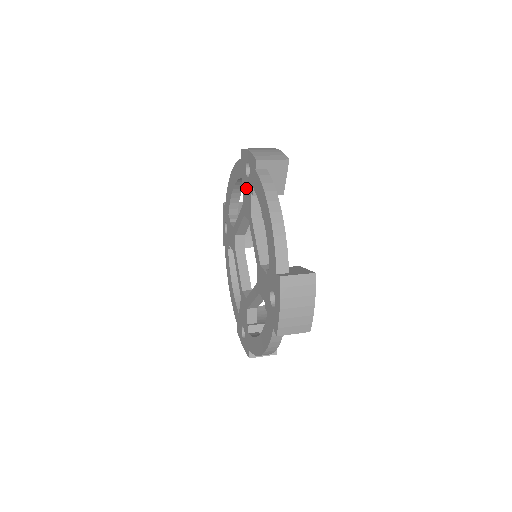
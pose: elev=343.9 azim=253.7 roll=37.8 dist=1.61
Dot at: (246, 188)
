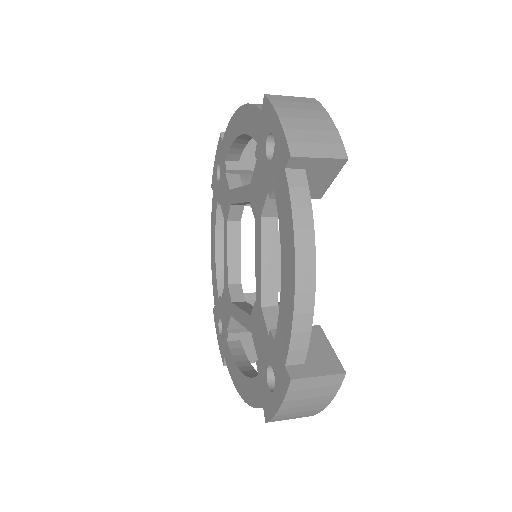
Dot at: (261, 170)
